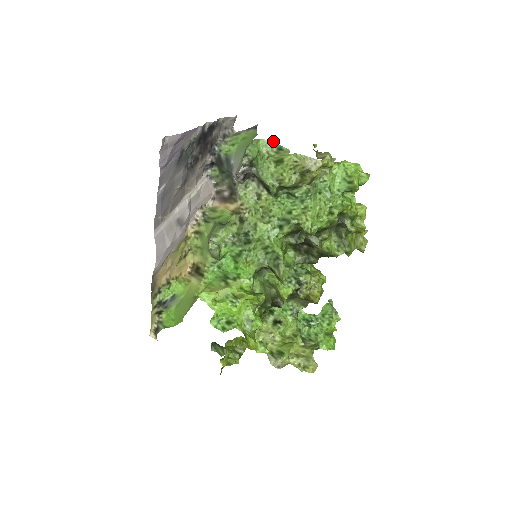
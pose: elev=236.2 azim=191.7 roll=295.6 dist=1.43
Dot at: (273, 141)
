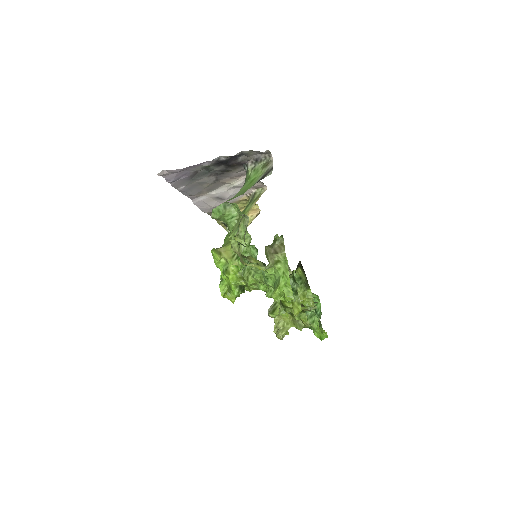
Dot at: (241, 212)
